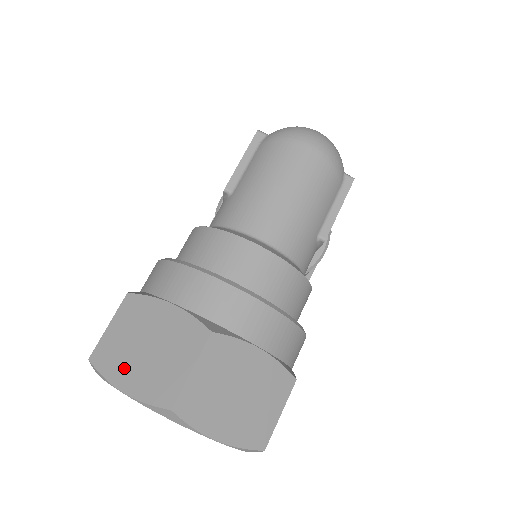
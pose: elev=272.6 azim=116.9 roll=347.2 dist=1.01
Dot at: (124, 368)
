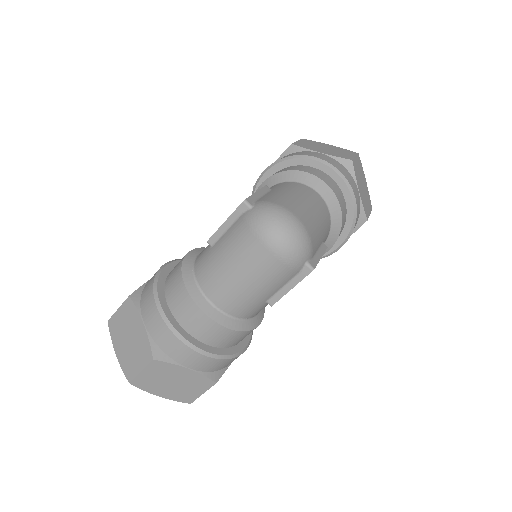
Dot at: (119, 342)
